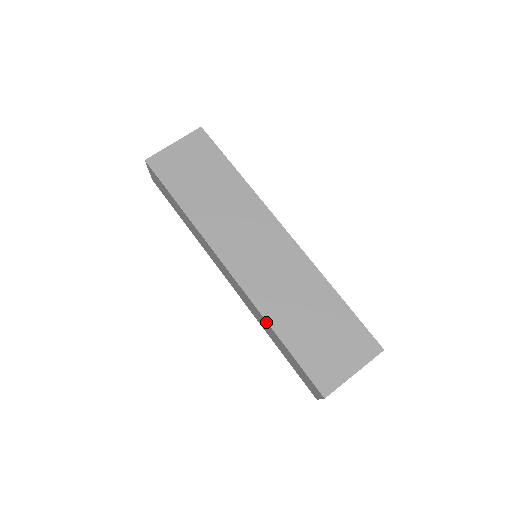
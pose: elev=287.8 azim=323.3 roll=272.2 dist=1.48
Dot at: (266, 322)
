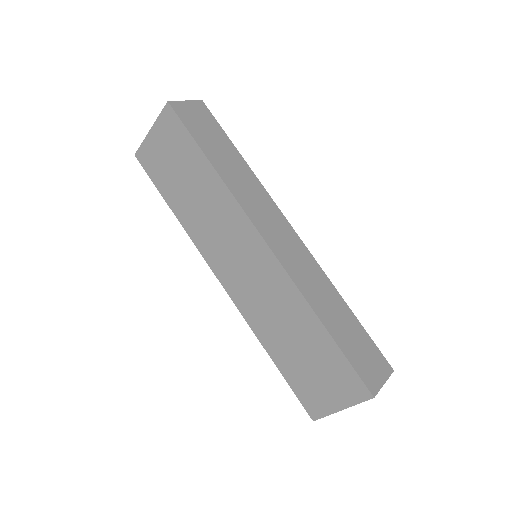
Dot at: (260, 338)
